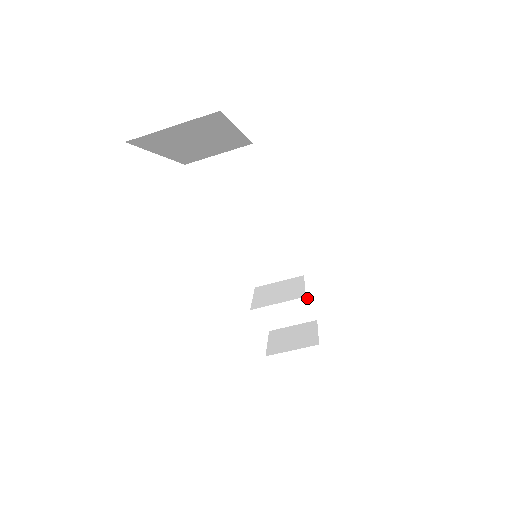
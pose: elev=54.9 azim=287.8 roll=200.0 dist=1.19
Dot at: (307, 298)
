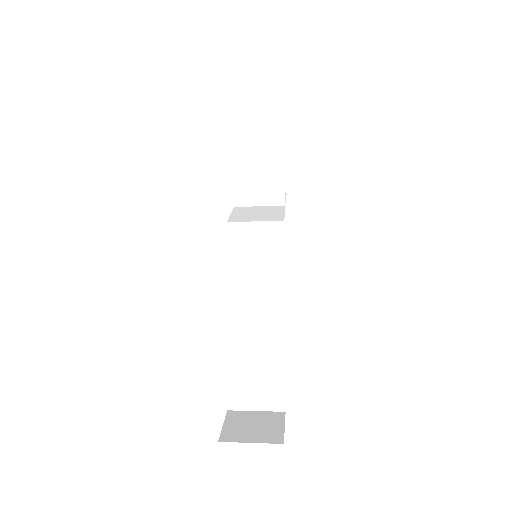
Dot at: occluded
